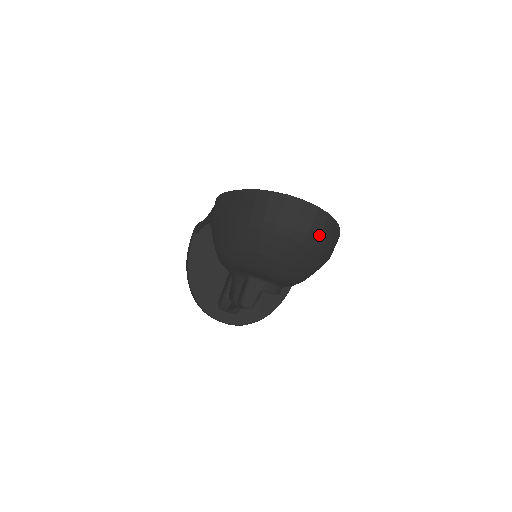
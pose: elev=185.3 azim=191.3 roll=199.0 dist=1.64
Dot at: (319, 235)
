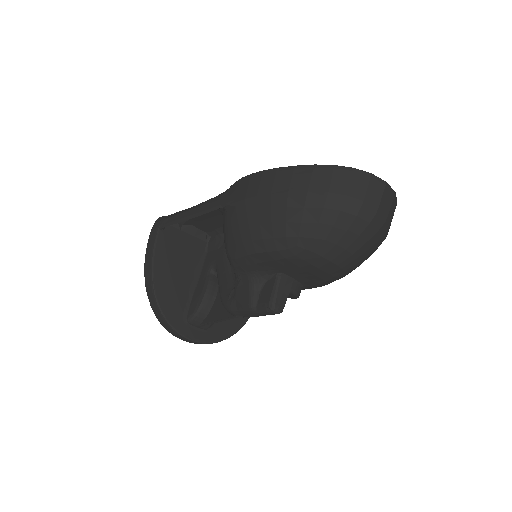
Dot at: (390, 223)
